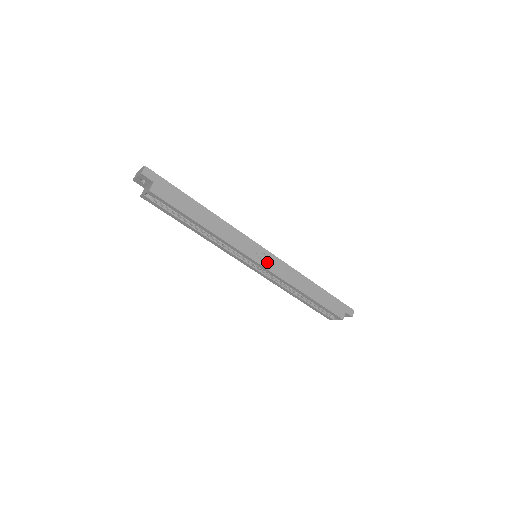
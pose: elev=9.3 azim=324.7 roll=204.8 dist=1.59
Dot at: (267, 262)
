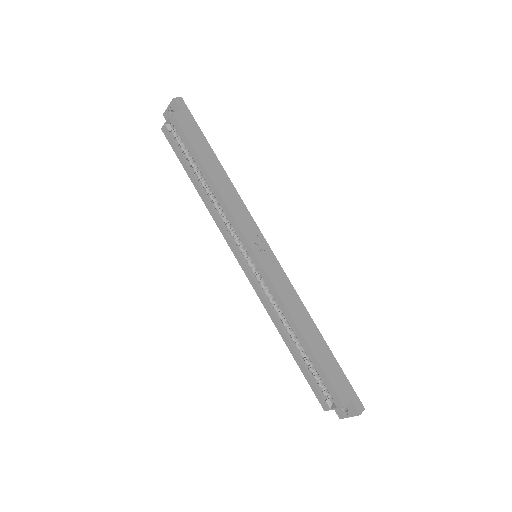
Dot at: (266, 261)
